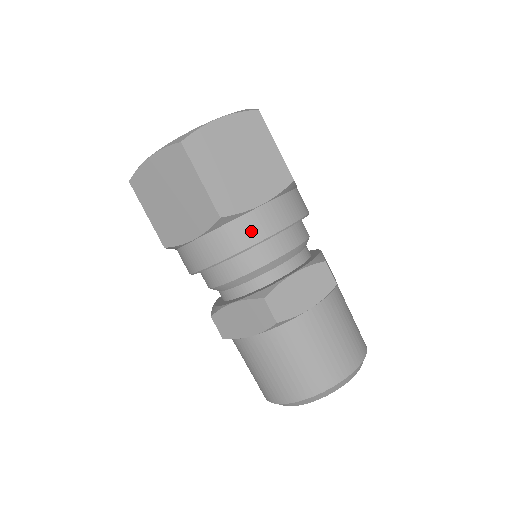
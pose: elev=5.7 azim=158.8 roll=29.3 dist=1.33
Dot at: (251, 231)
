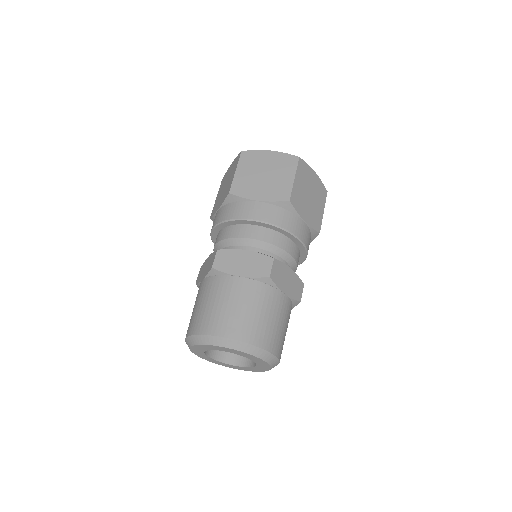
Dot at: (293, 224)
